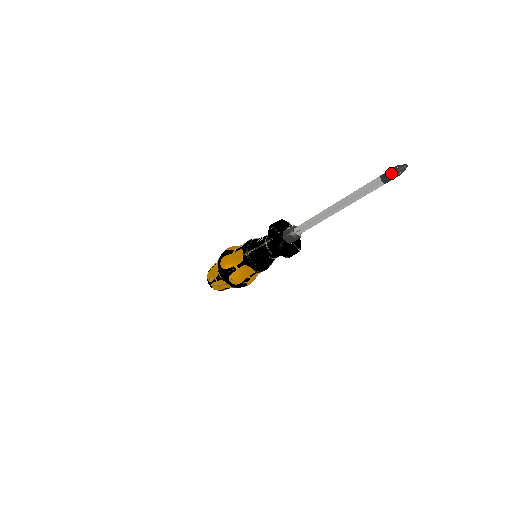
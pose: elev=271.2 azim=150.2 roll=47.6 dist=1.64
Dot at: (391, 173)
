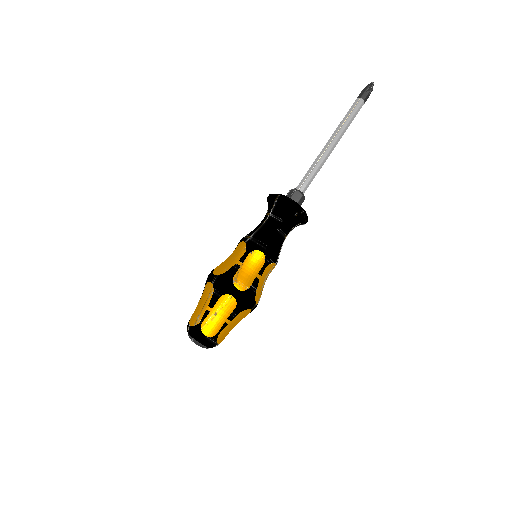
Dot at: (365, 89)
